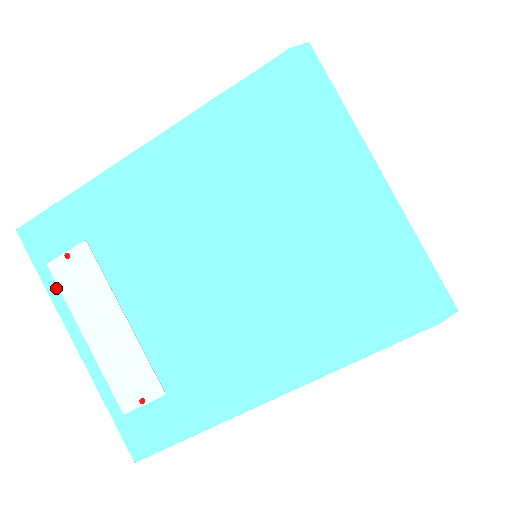
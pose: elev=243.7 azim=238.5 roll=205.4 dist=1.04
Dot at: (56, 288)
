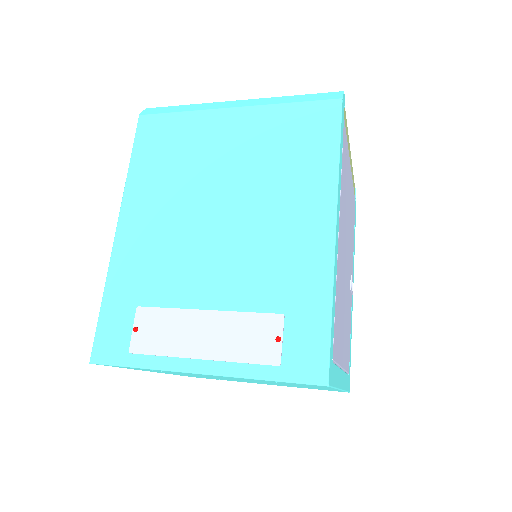
Dot at: (149, 358)
